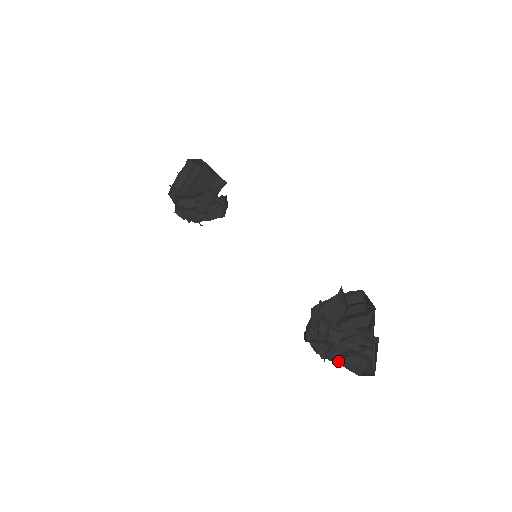
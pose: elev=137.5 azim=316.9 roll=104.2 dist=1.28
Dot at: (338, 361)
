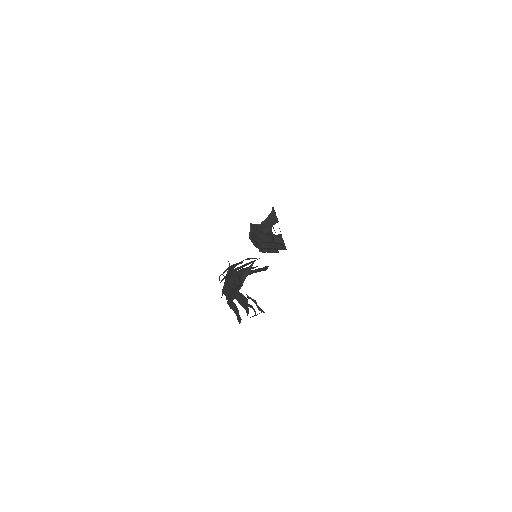
Dot at: (222, 294)
